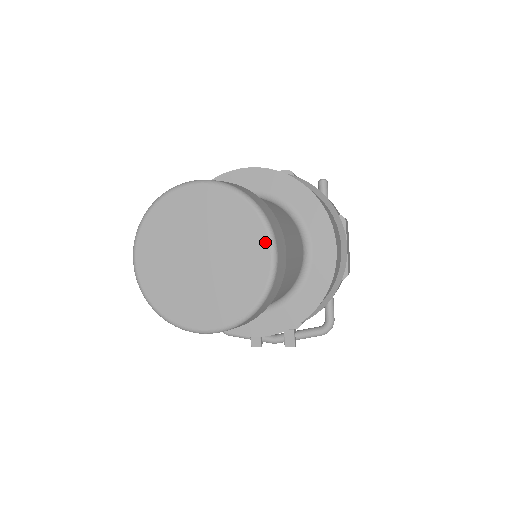
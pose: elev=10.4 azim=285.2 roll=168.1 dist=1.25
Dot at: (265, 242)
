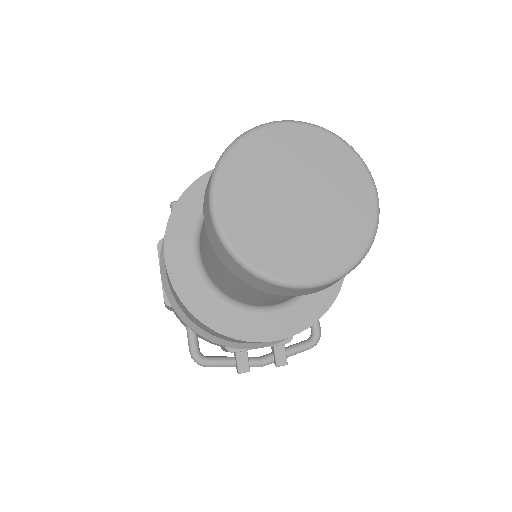
Dot at: (366, 180)
